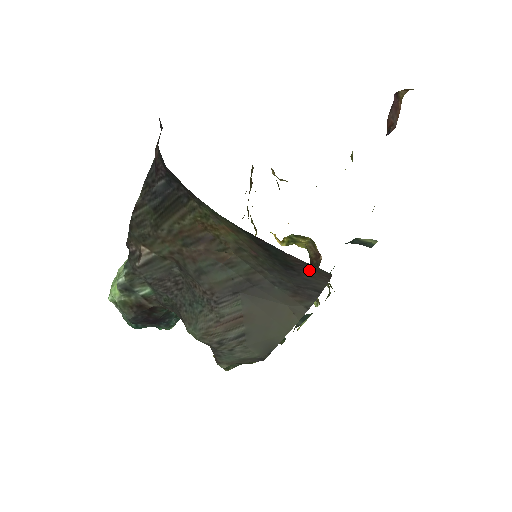
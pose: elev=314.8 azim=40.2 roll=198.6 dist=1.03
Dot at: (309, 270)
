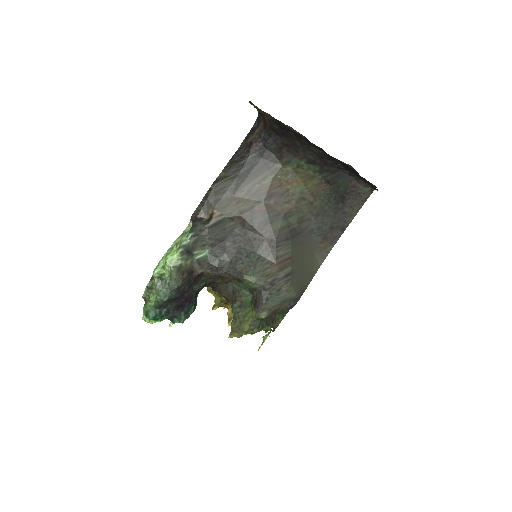
Dot at: (355, 197)
